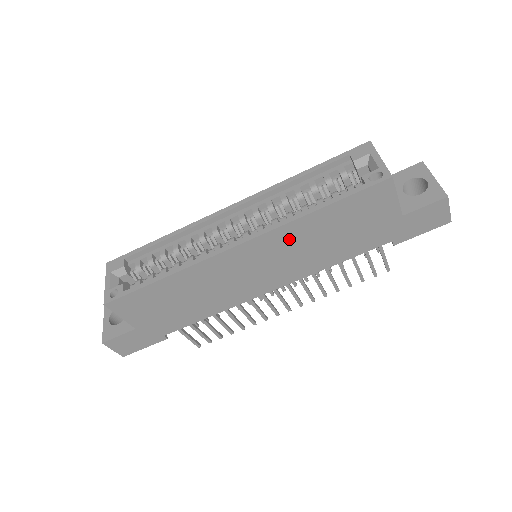
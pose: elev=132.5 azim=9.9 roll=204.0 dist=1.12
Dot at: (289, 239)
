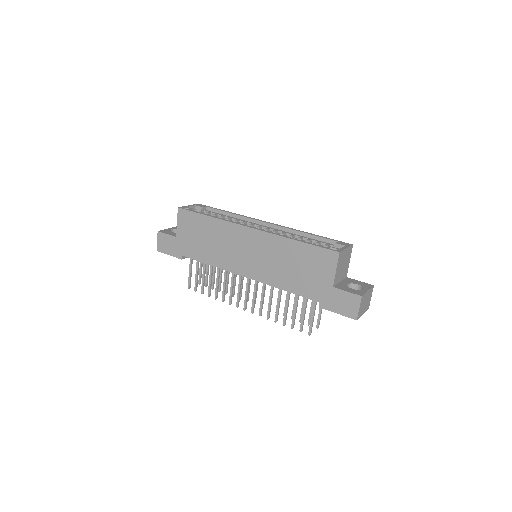
Dot at: (273, 247)
